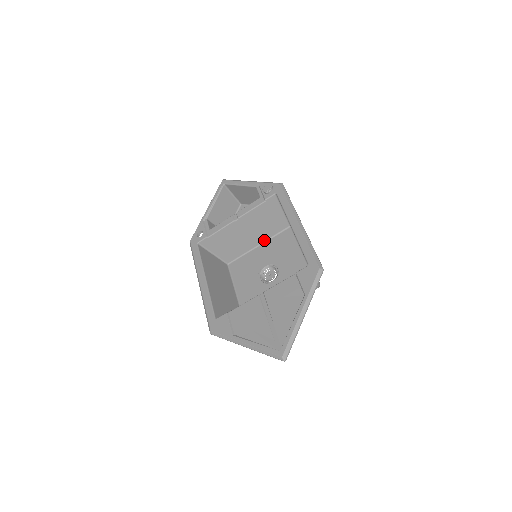
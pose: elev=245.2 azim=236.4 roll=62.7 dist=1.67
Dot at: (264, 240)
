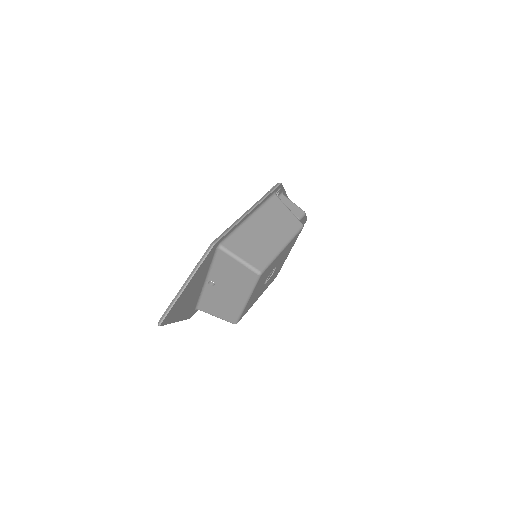
Dot at: occluded
